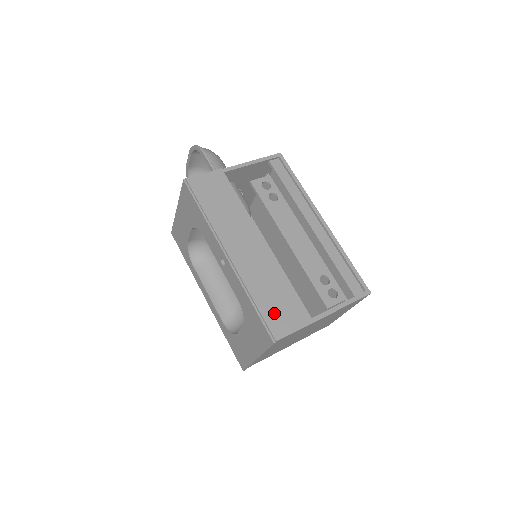
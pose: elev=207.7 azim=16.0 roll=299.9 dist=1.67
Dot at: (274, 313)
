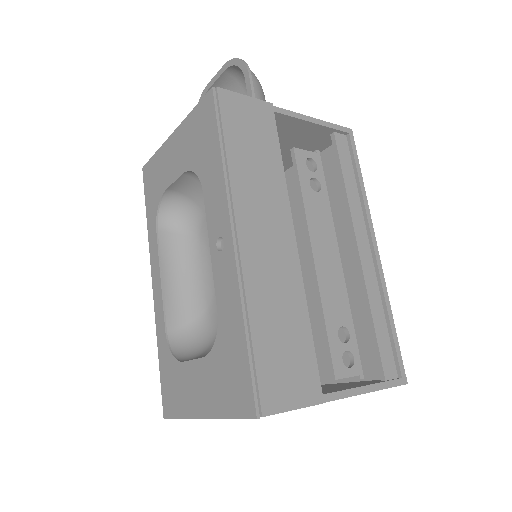
Dot at: (274, 364)
